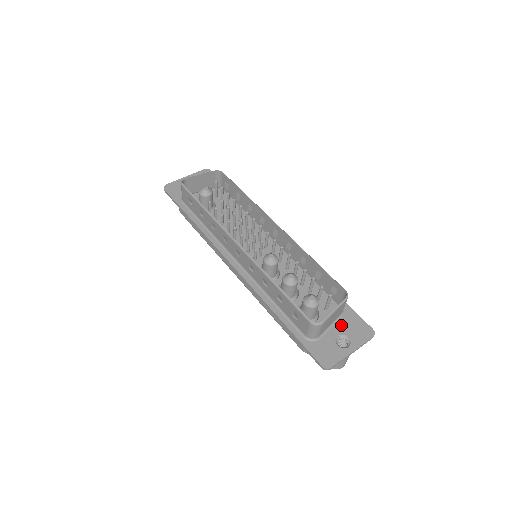
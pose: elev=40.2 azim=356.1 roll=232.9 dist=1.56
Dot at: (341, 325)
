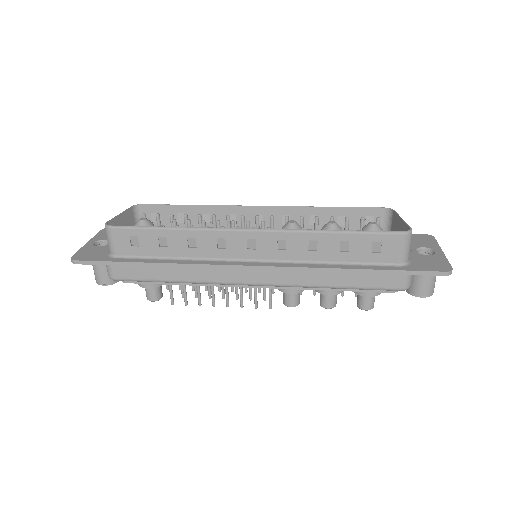
Dot at: occluded
